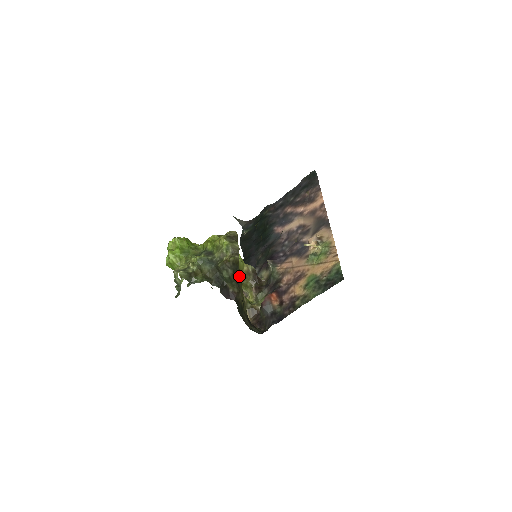
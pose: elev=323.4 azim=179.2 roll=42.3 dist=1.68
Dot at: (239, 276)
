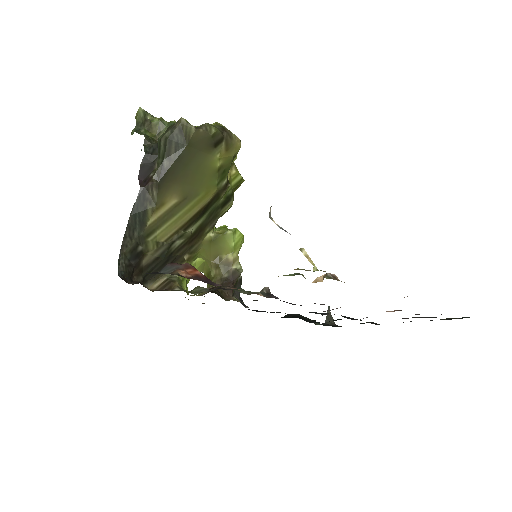
Dot at: (187, 192)
